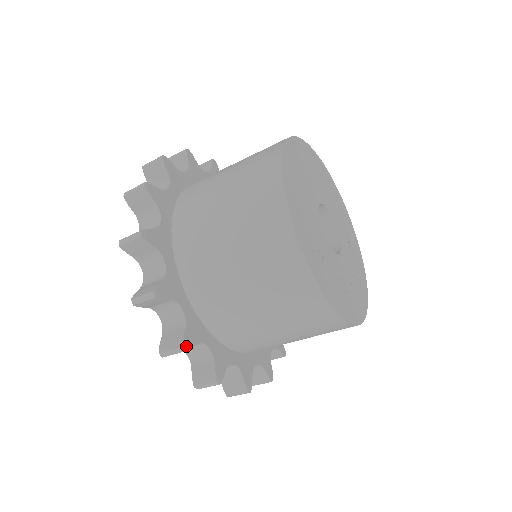
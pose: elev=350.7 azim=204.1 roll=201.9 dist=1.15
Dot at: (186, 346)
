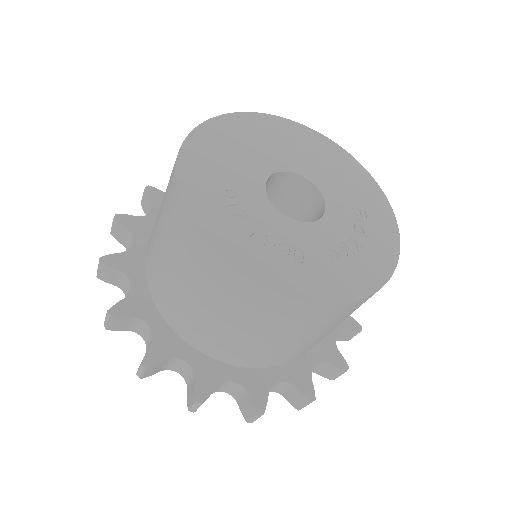
Dot at: (114, 313)
